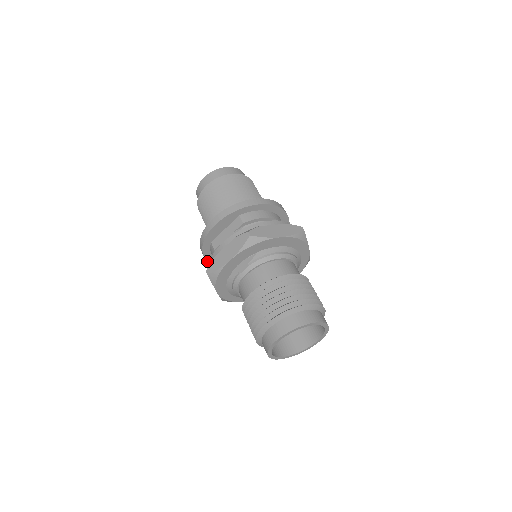
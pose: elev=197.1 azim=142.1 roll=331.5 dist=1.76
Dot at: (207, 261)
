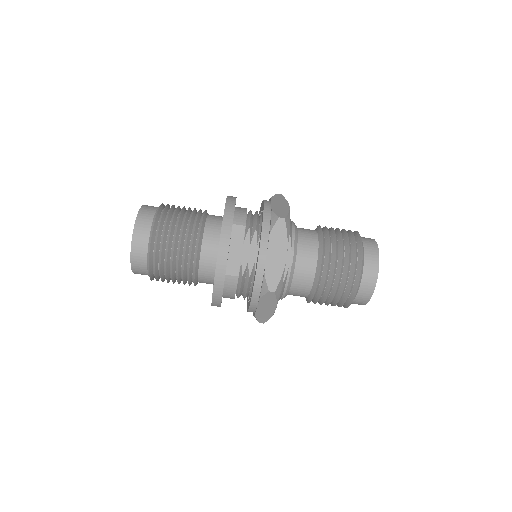
Dot at: (220, 304)
